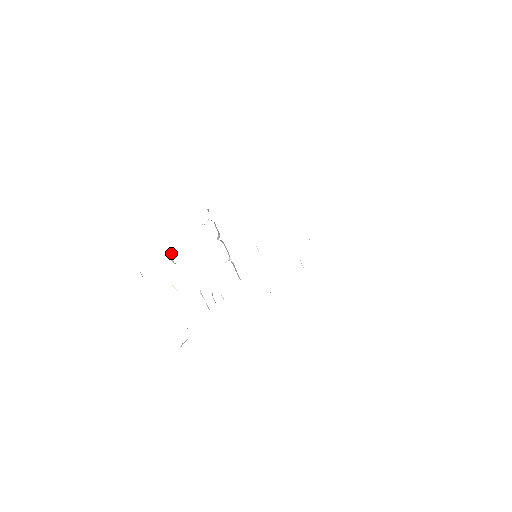
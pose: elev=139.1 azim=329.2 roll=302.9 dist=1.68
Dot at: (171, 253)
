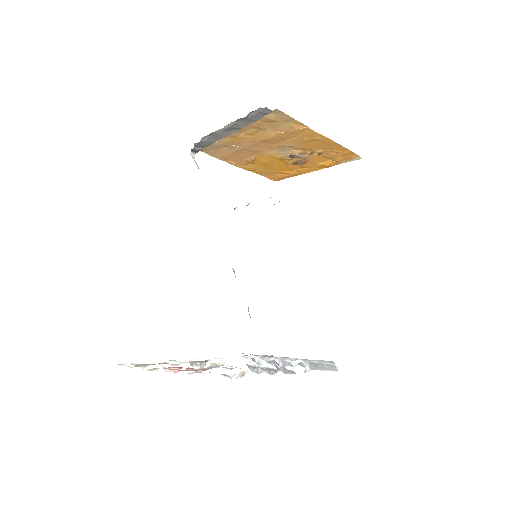
Dot at: occluded
